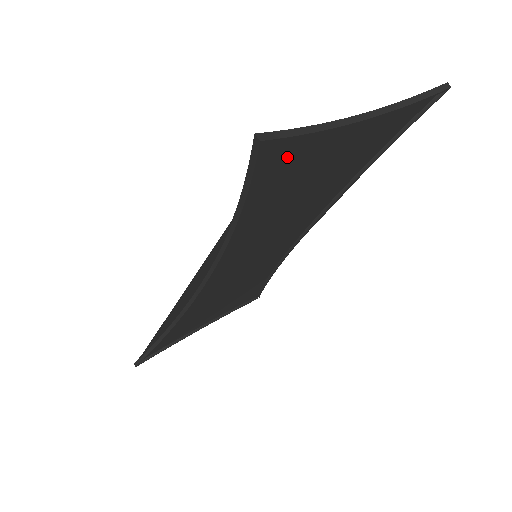
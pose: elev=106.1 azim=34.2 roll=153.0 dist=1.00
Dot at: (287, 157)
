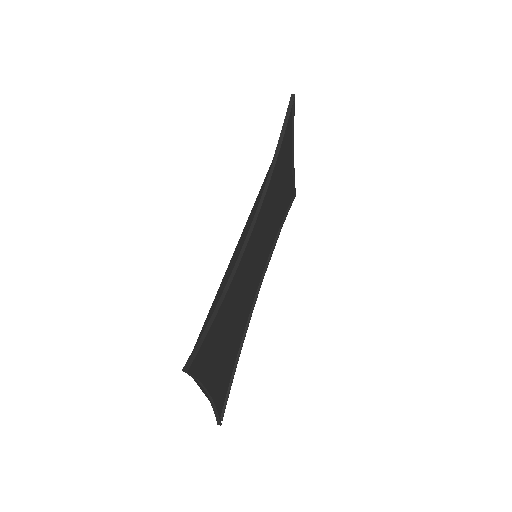
Dot at: (288, 133)
